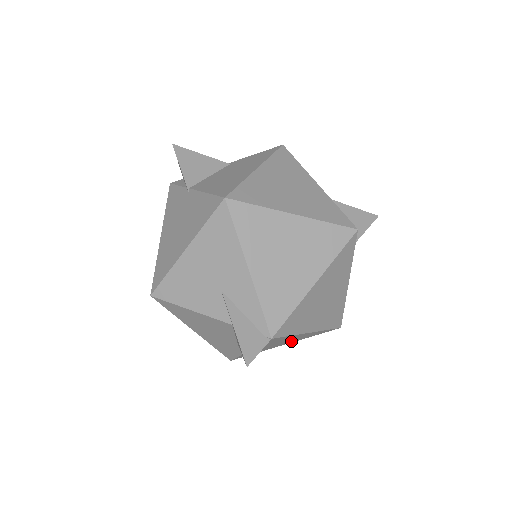
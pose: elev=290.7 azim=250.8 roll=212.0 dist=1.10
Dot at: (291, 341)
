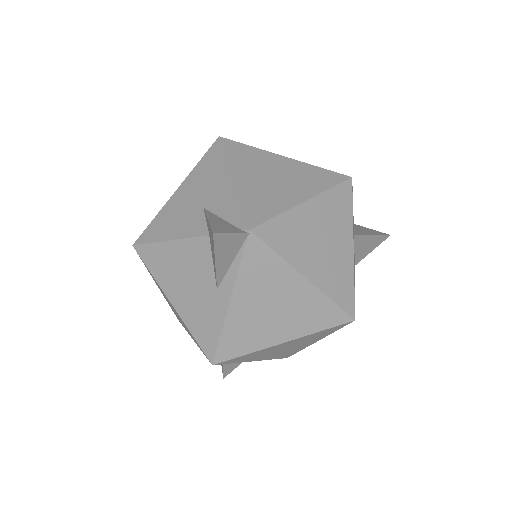
Dot at: (289, 325)
